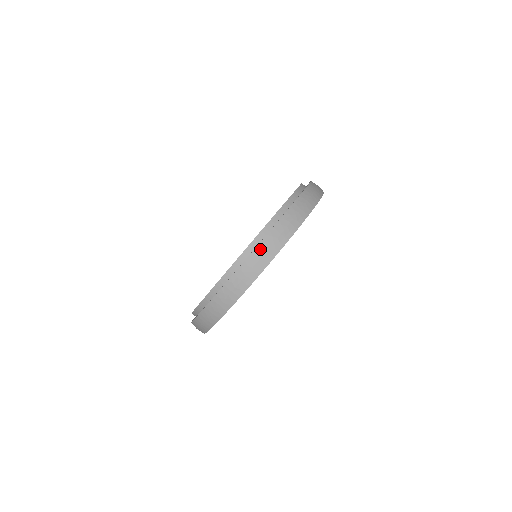
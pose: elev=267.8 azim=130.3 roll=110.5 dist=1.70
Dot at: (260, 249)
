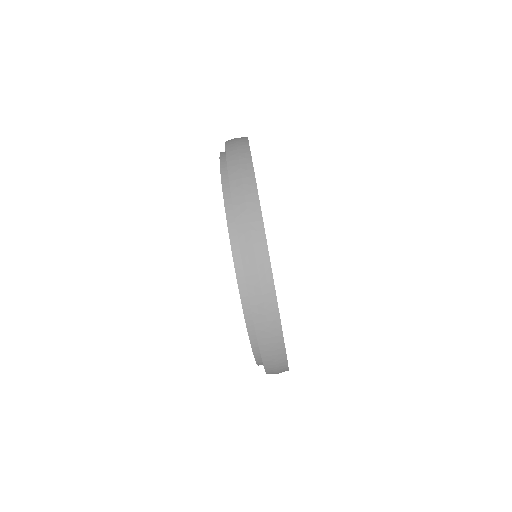
Dot at: (232, 168)
